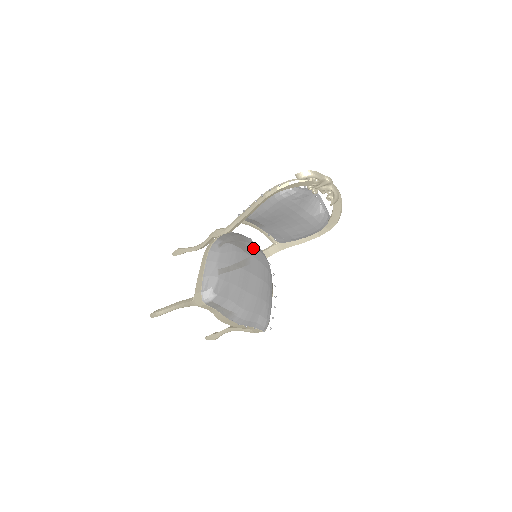
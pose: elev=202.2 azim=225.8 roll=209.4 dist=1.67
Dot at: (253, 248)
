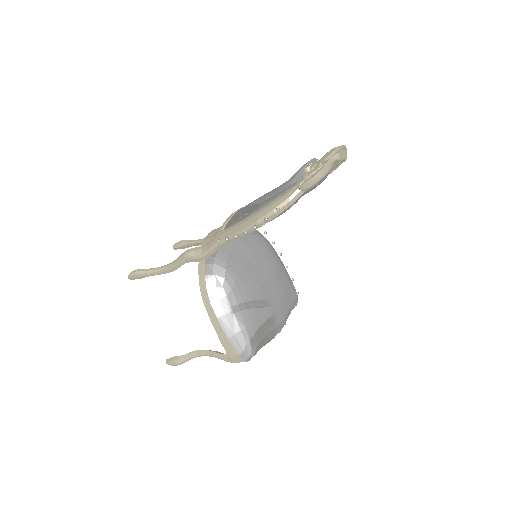
Dot at: (243, 244)
